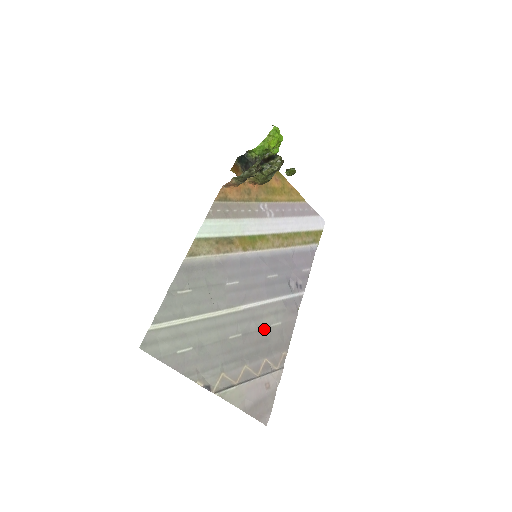
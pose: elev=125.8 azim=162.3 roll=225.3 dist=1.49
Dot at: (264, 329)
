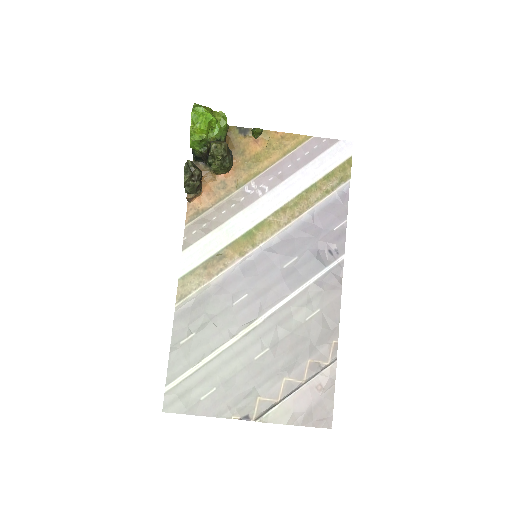
Dot at: (297, 328)
